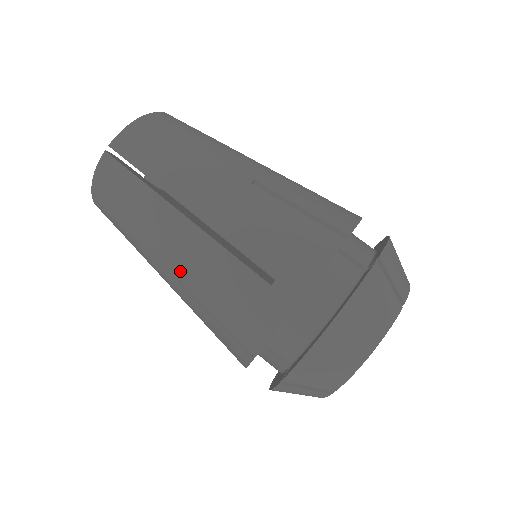
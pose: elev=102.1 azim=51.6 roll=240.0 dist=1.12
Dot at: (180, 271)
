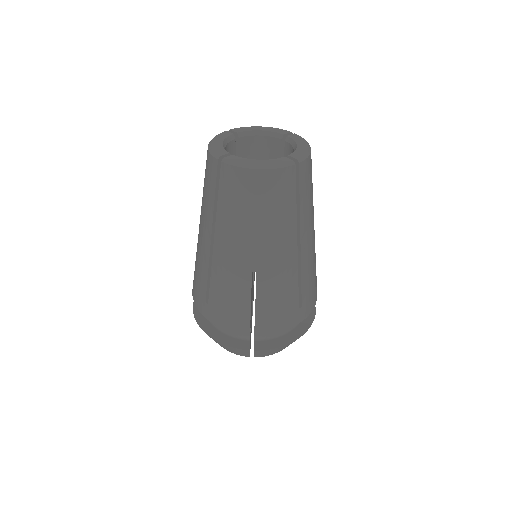
Dot at: (265, 269)
